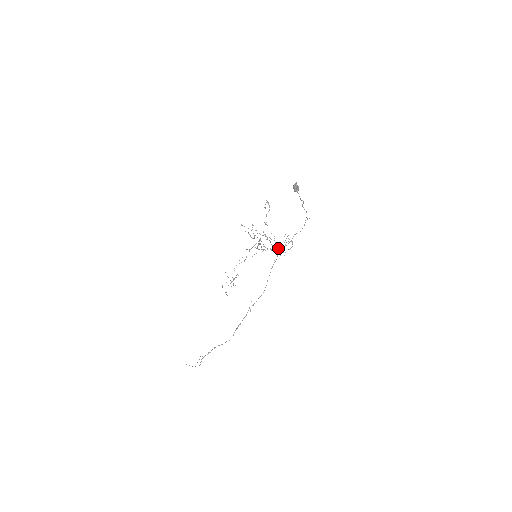
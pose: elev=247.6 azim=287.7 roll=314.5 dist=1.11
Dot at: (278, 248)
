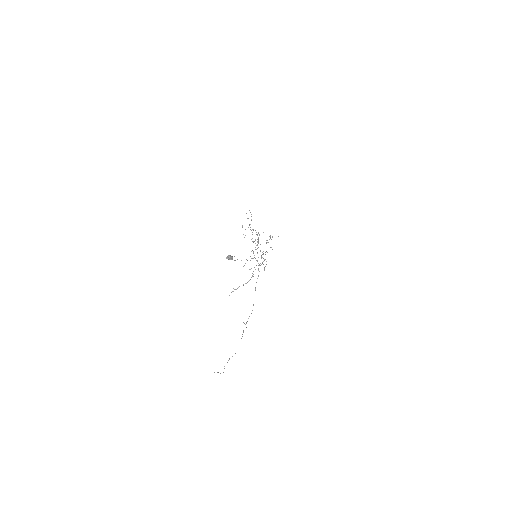
Dot at: occluded
